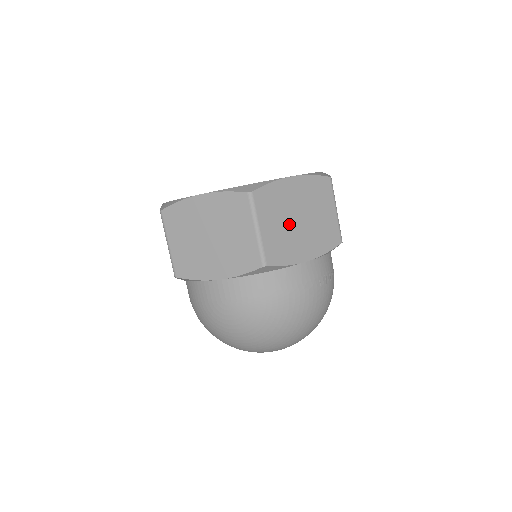
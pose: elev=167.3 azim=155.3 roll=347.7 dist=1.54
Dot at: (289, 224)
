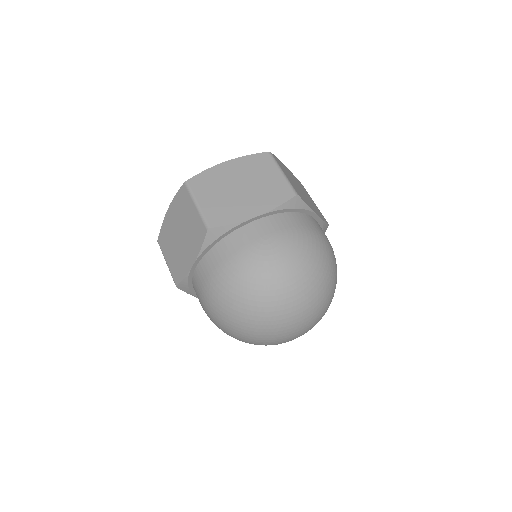
Dot at: (297, 186)
